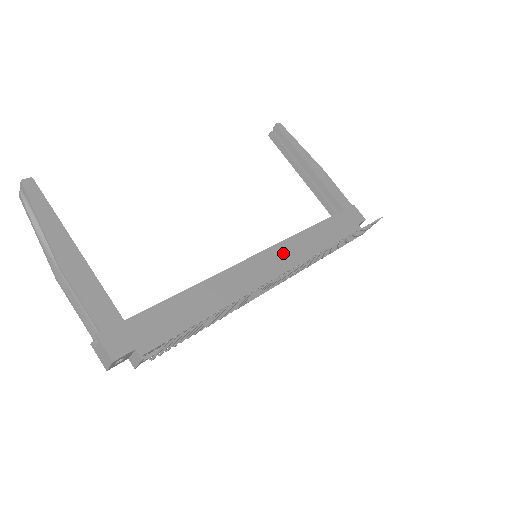
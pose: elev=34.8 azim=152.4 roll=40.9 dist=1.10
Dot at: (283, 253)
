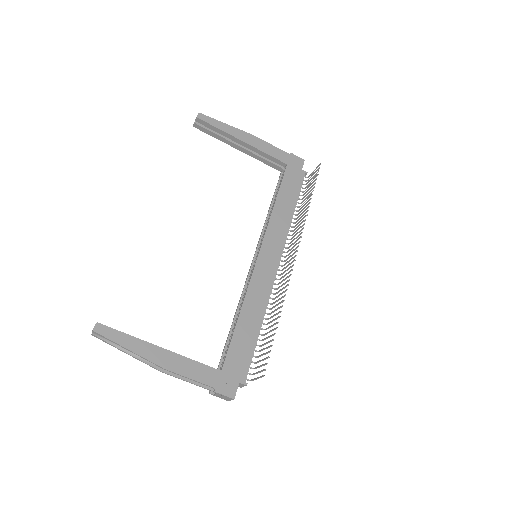
Dot at: (272, 241)
